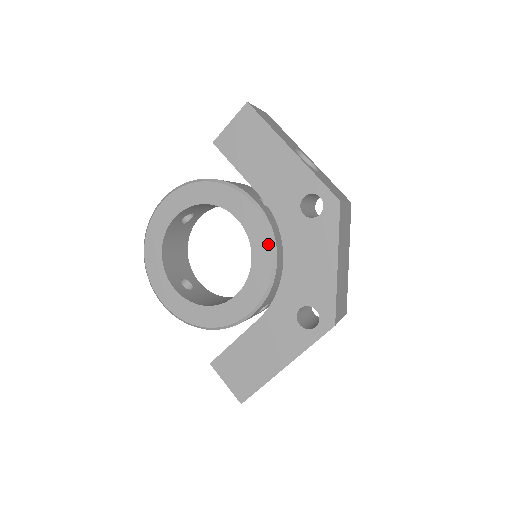
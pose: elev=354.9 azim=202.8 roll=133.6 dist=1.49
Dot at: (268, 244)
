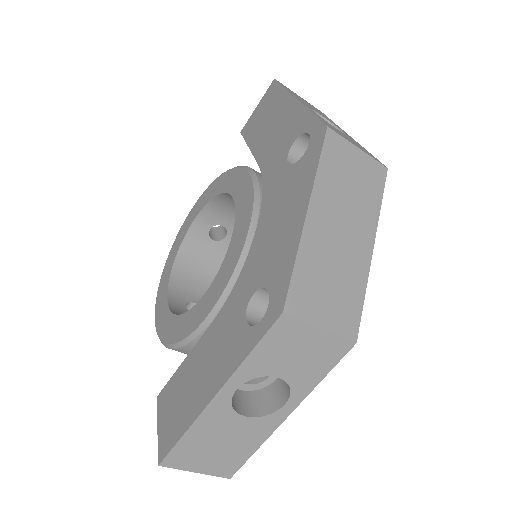
Dot at: (248, 216)
